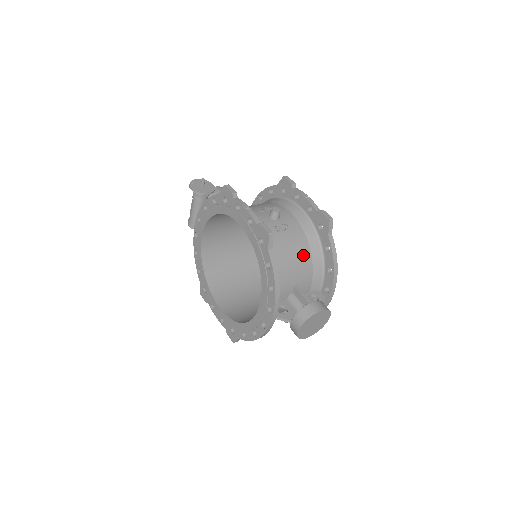
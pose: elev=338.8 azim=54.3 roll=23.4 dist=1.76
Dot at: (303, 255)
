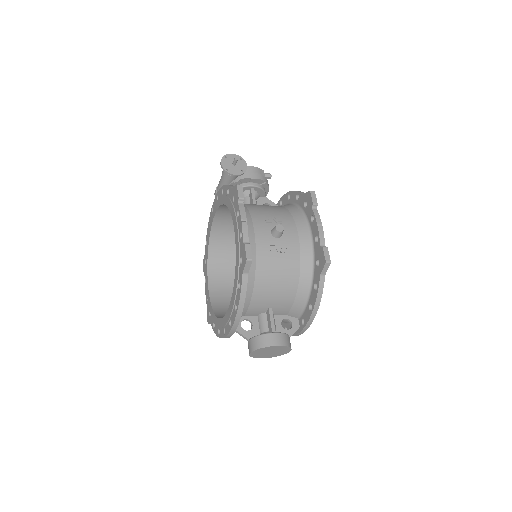
Dot at: (288, 283)
